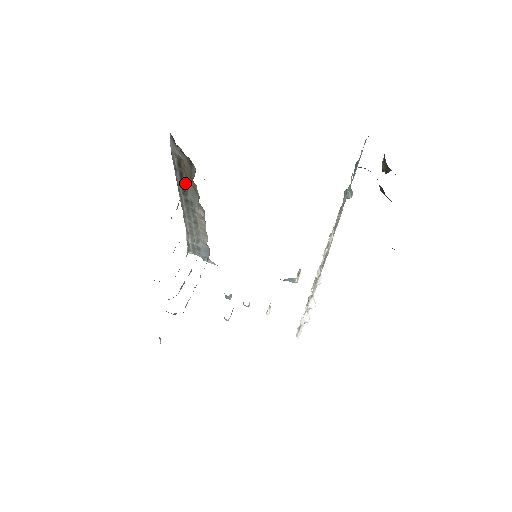
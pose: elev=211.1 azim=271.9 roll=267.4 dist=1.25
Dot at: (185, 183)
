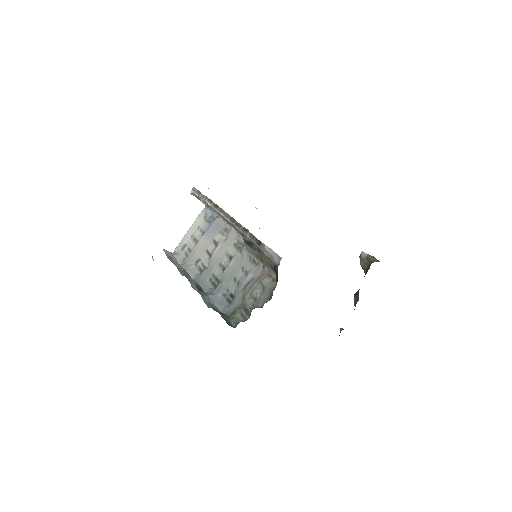
Dot at: (252, 246)
